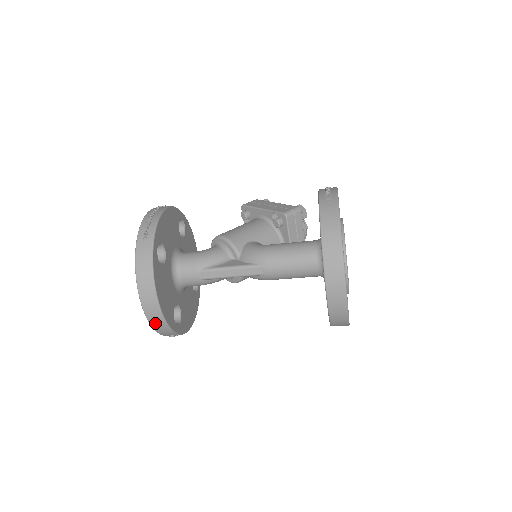
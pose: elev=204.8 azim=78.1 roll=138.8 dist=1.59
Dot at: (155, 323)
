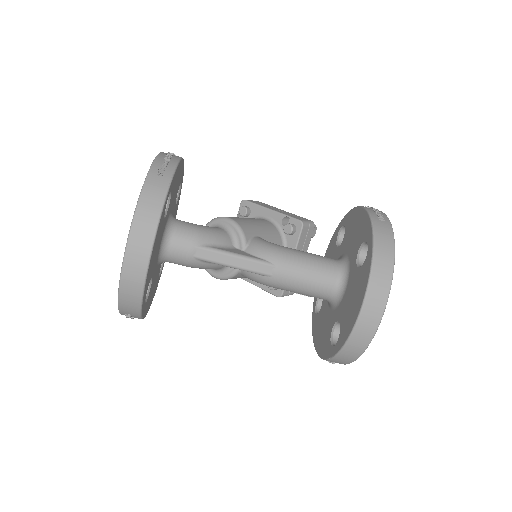
Dot at: (127, 287)
